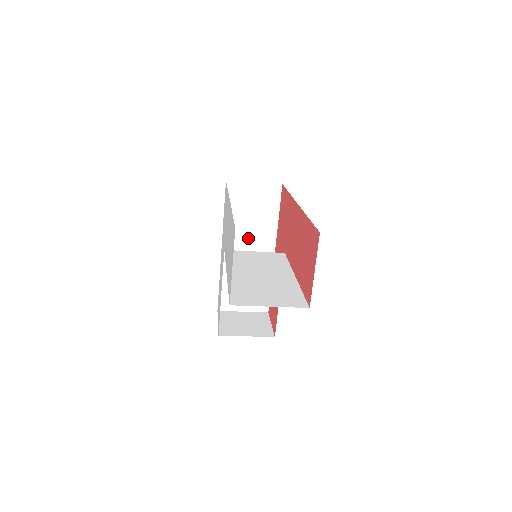
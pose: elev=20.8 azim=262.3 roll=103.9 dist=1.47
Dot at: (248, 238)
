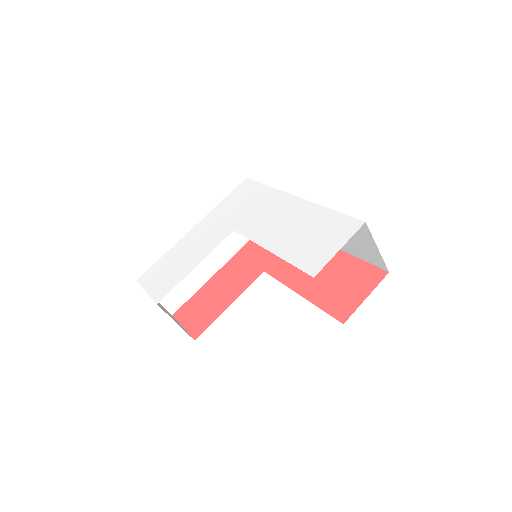
Dot at: occluded
